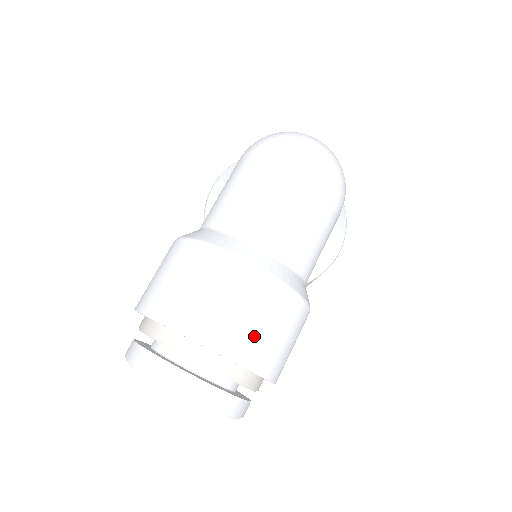
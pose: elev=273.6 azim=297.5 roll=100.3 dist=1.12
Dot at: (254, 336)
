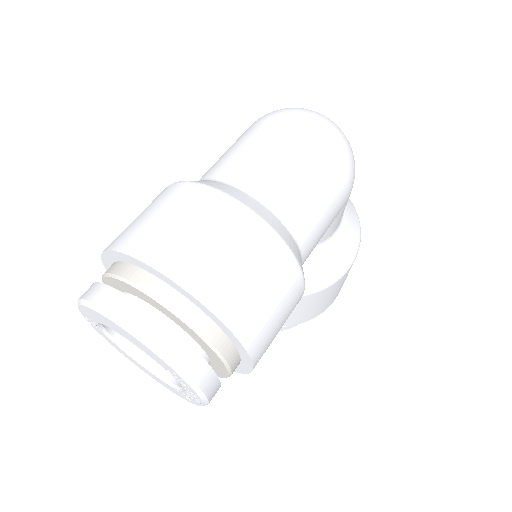
Dot at: (227, 276)
